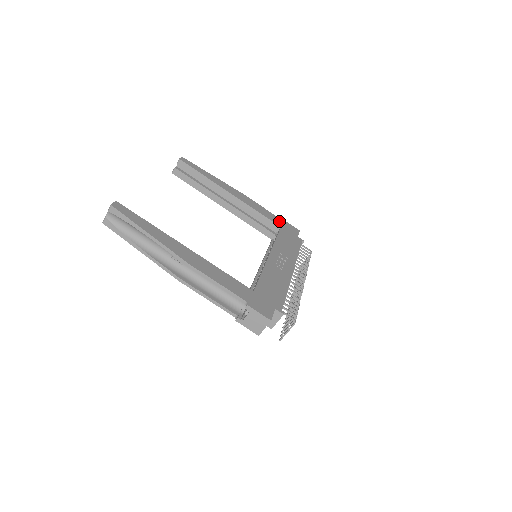
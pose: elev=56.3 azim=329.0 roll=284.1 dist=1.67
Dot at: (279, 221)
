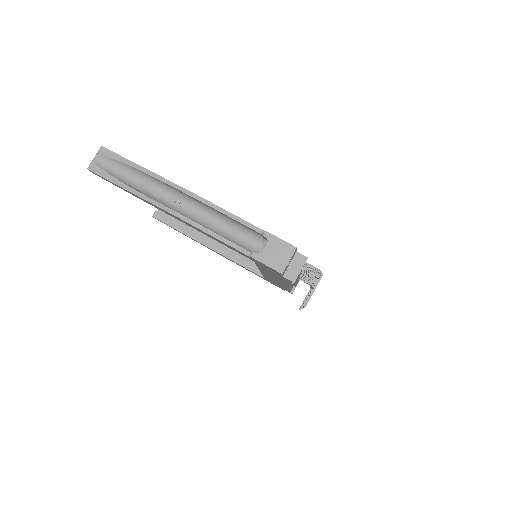
Dot at: occluded
